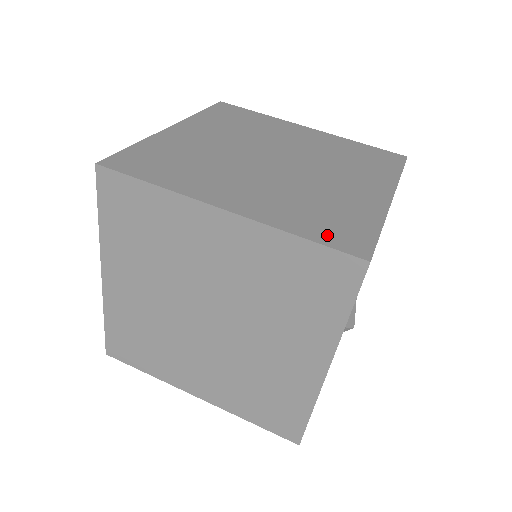
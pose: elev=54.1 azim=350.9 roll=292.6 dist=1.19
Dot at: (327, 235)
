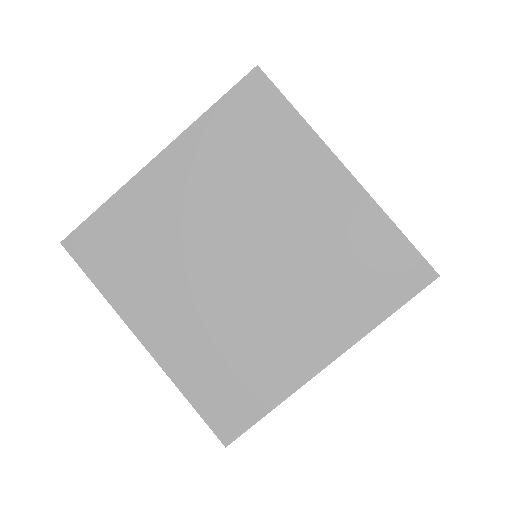
Dot at: occluded
